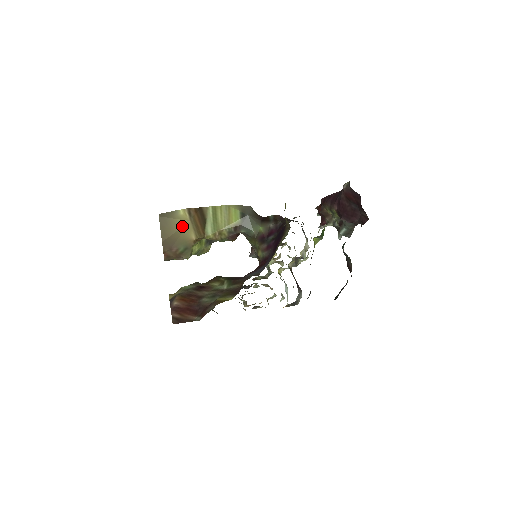
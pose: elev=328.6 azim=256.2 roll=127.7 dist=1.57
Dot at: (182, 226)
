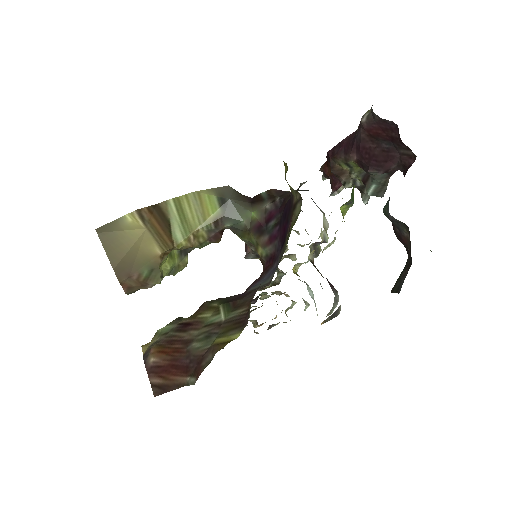
Dot at: (136, 239)
